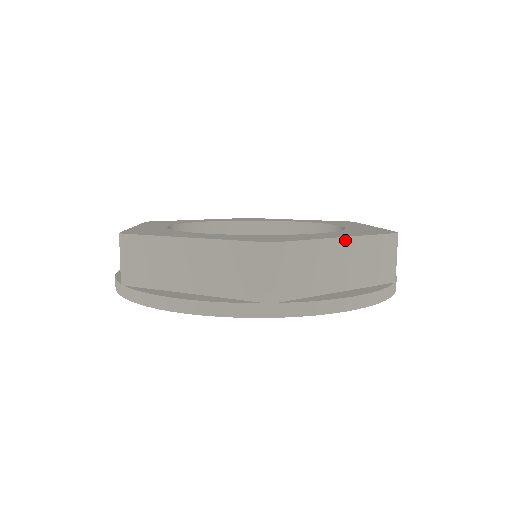
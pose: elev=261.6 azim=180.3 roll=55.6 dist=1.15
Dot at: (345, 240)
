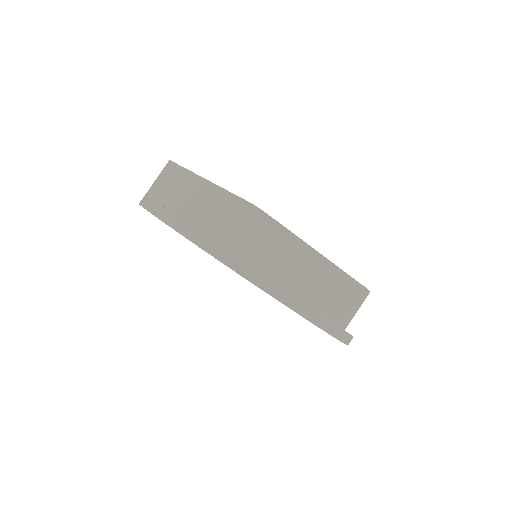
Dot at: occluded
